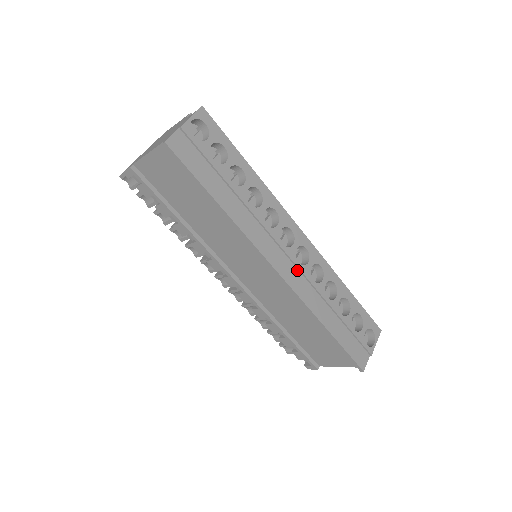
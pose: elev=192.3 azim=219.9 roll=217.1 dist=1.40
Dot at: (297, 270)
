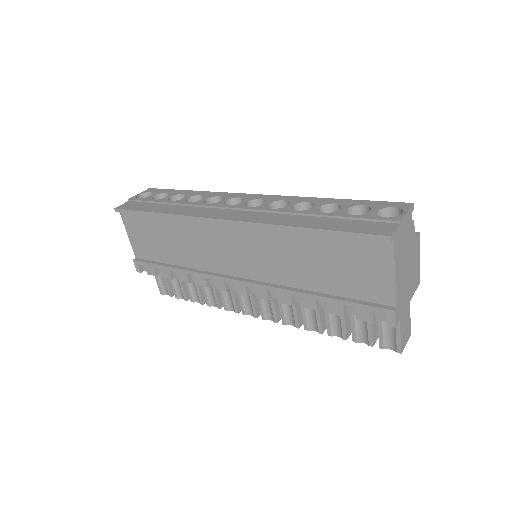
Dot at: (250, 212)
